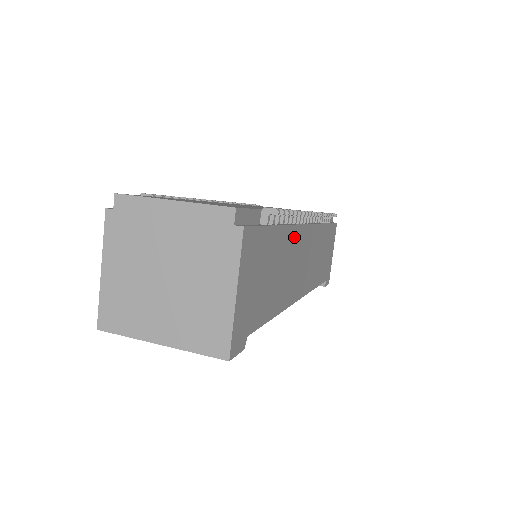
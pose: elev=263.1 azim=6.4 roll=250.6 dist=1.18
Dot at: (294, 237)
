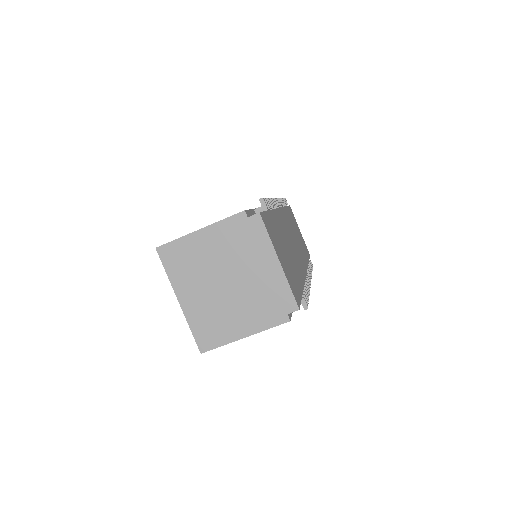
Dot at: occluded
